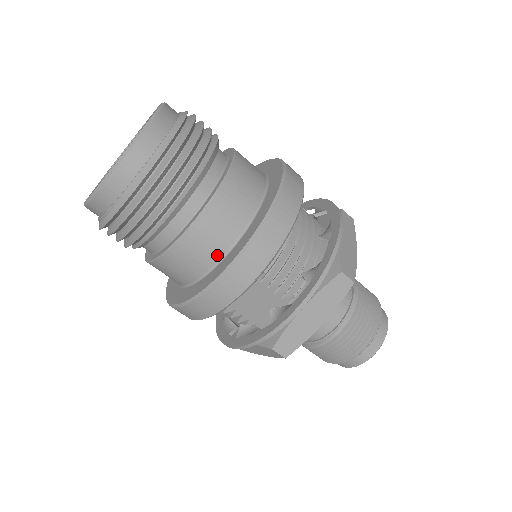
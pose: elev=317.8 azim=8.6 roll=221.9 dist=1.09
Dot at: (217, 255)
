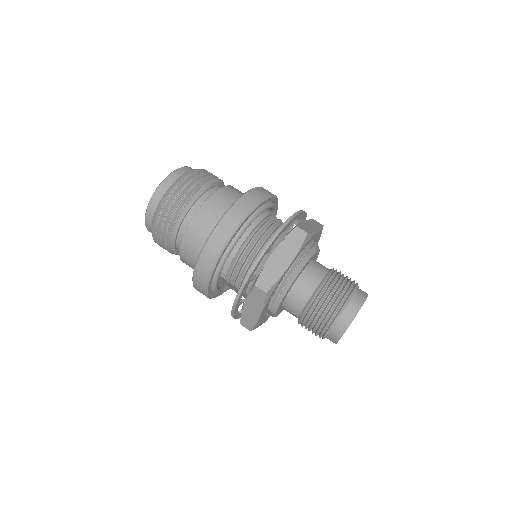
Dot at: occluded
